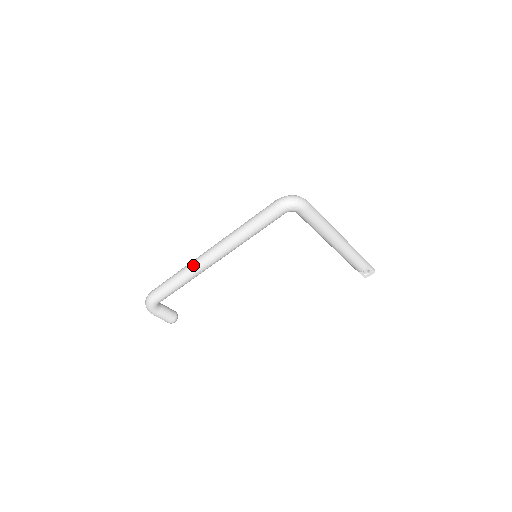
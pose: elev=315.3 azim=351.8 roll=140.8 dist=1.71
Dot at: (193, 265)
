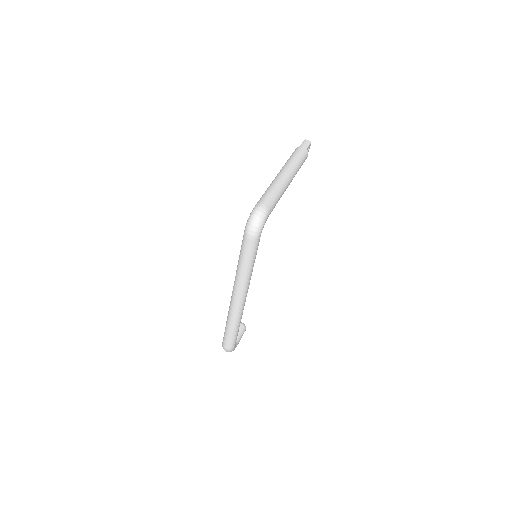
Dot at: (236, 315)
